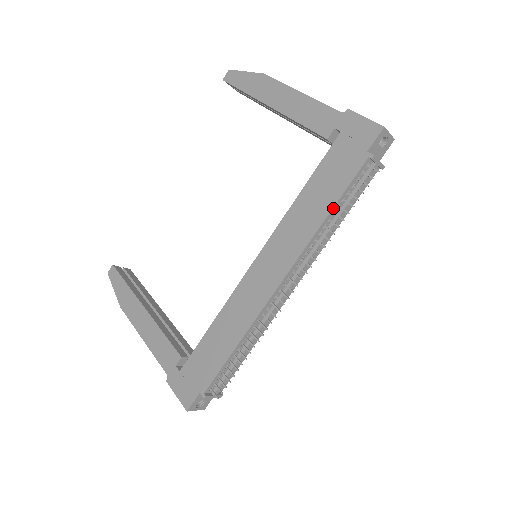
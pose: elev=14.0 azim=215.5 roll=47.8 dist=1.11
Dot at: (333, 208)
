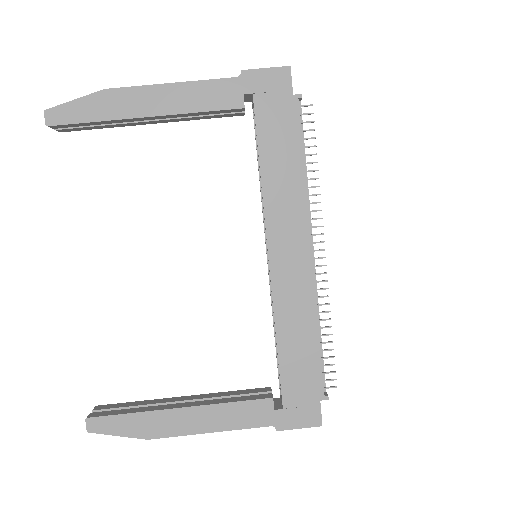
Dot at: (303, 159)
